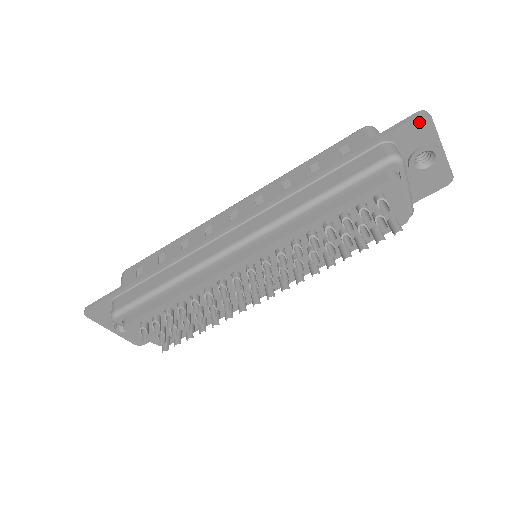
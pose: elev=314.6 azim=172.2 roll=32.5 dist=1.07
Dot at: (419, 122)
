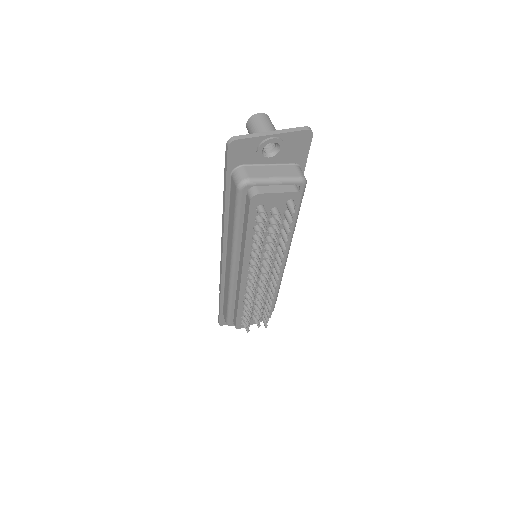
Dot at: (234, 148)
